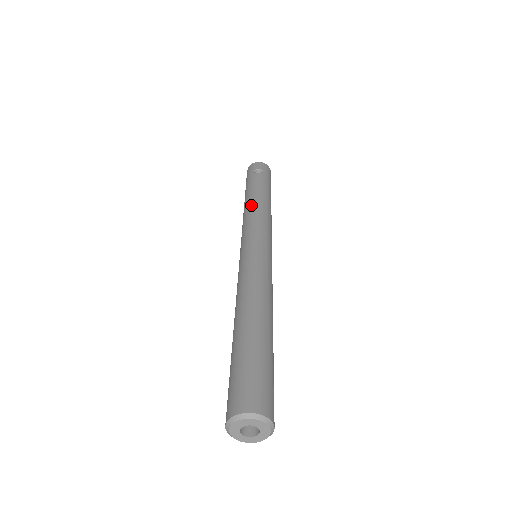
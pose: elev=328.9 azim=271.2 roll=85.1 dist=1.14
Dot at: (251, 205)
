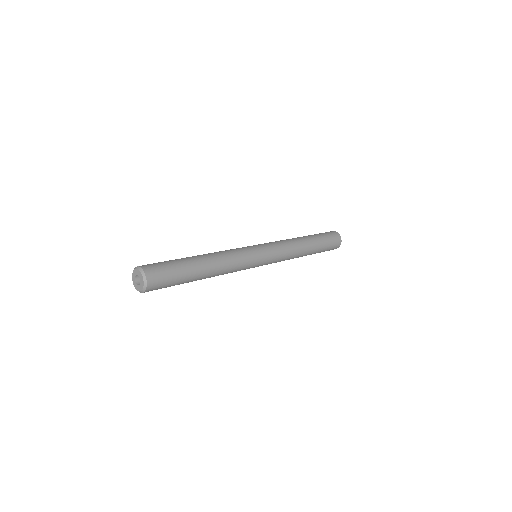
Dot at: occluded
